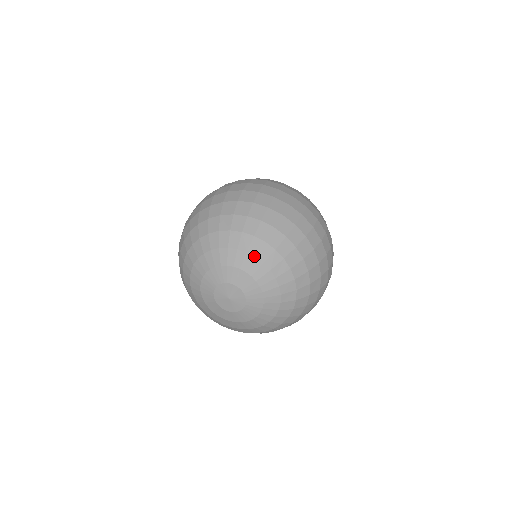
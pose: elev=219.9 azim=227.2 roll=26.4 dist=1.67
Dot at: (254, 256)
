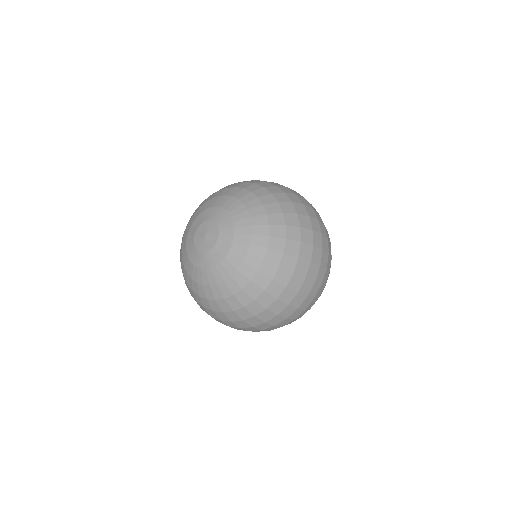
Dot at: (237, 199)
